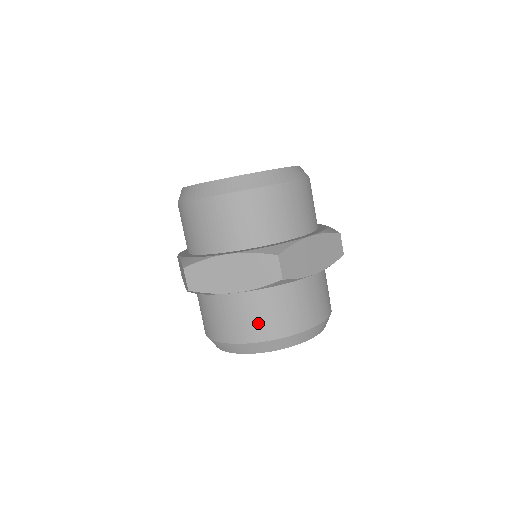
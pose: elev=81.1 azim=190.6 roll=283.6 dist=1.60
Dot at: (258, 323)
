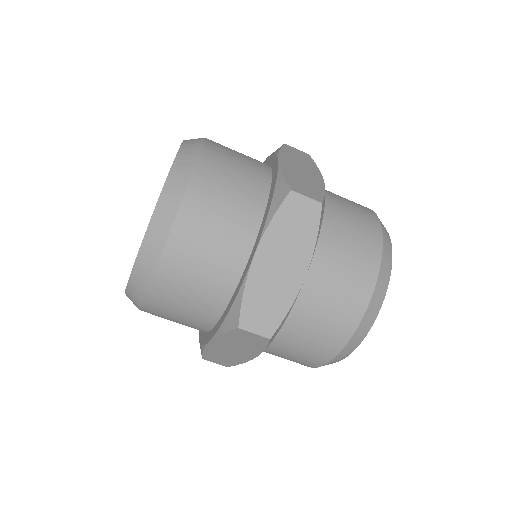
Dot at: (307, 354)
